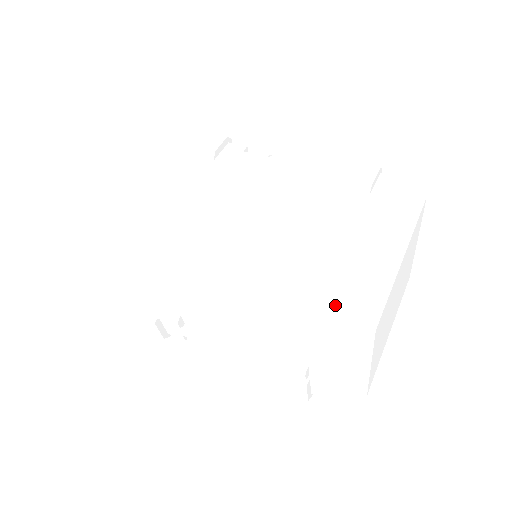
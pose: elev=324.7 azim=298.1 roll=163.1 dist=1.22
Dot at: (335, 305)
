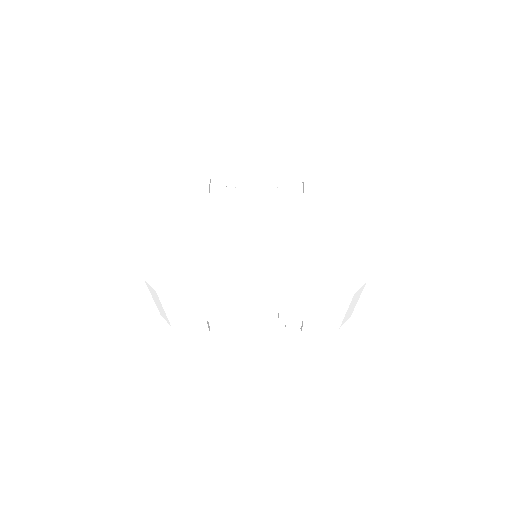
Dot at: (340, 275)
